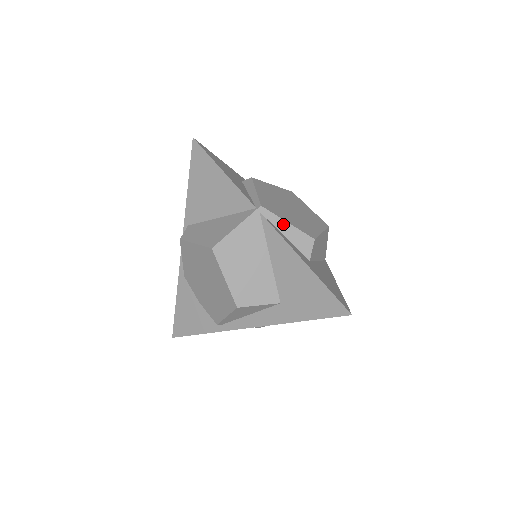
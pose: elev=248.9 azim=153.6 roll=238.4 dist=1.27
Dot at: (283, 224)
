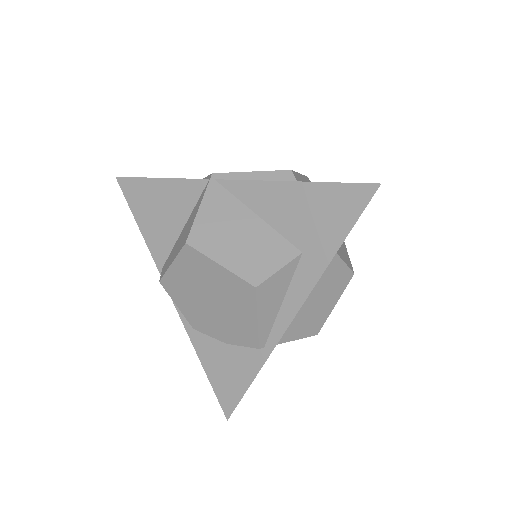
Dot at: (247, 176)
